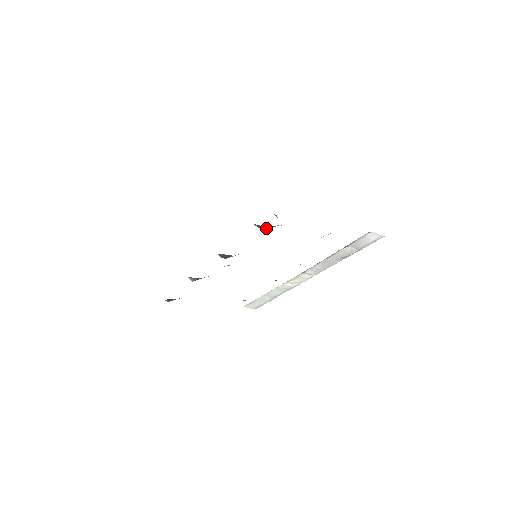
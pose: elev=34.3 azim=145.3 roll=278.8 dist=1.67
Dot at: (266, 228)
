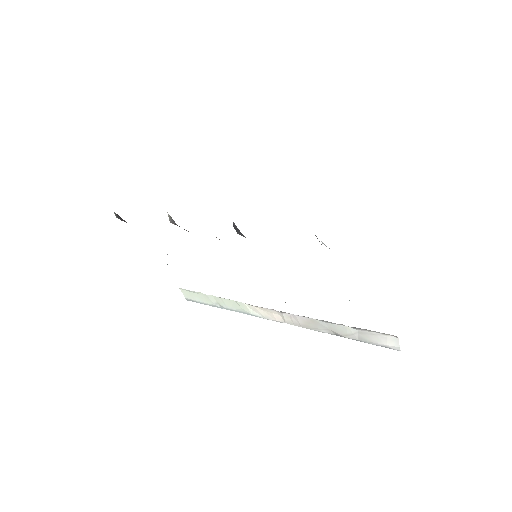
Dot at: occluded
